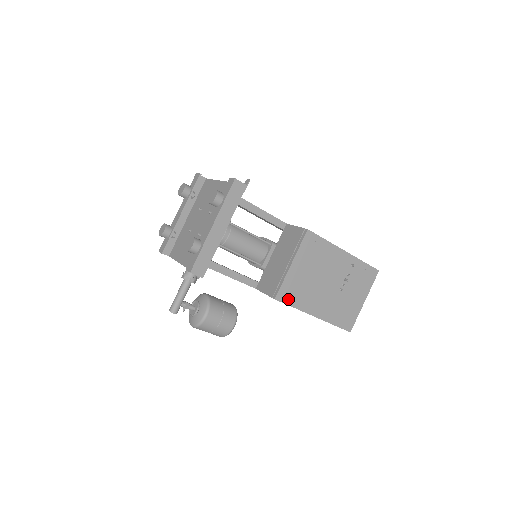
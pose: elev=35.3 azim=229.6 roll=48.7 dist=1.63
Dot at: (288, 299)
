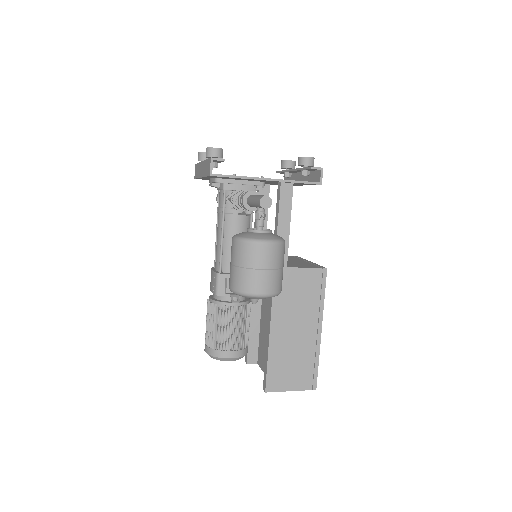
Dot at: occluded
